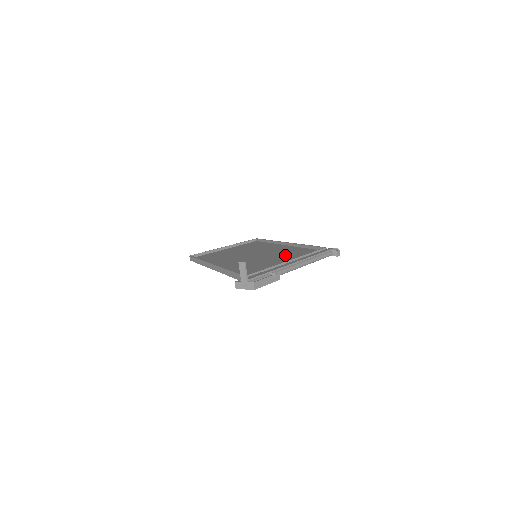
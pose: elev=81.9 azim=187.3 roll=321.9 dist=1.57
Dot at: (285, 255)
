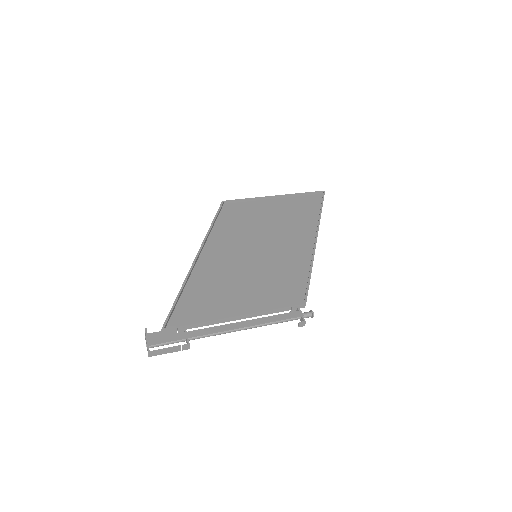
Dot at: (268, 283)
